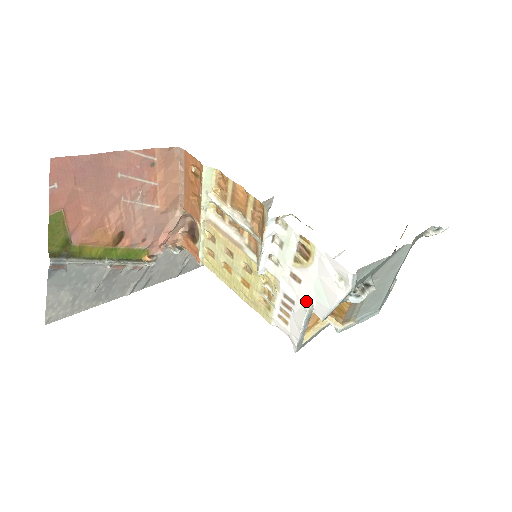
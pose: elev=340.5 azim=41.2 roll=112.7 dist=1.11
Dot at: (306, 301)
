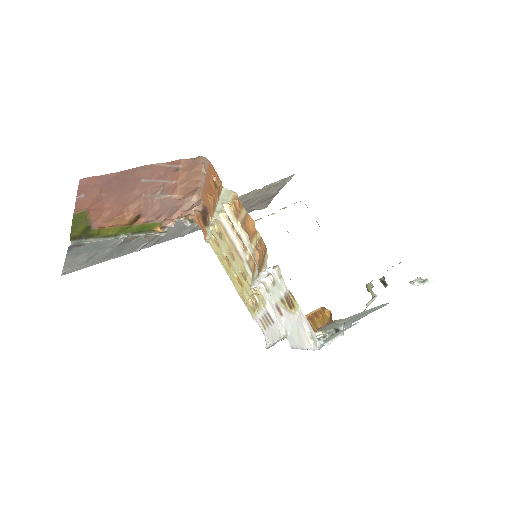
Dot at: (283, 329)
